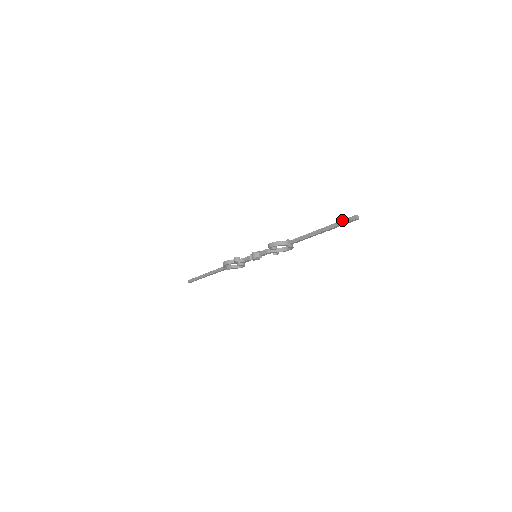
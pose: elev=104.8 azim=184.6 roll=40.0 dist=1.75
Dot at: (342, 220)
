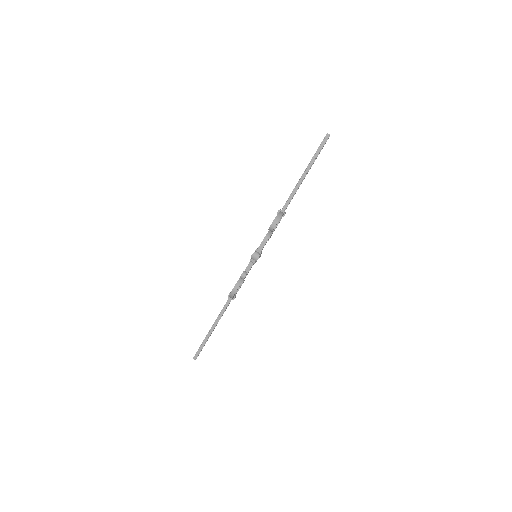
Dot at: (318, 148)
